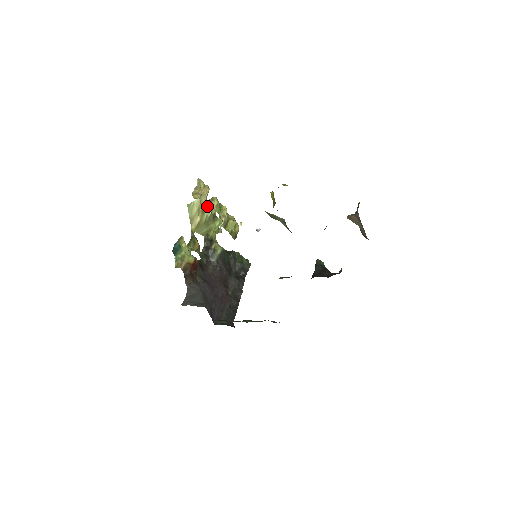
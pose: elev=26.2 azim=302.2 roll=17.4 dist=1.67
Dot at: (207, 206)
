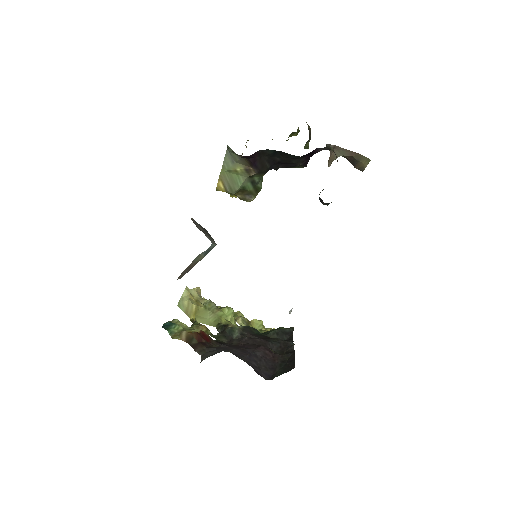
Dot at: (203, 299)
